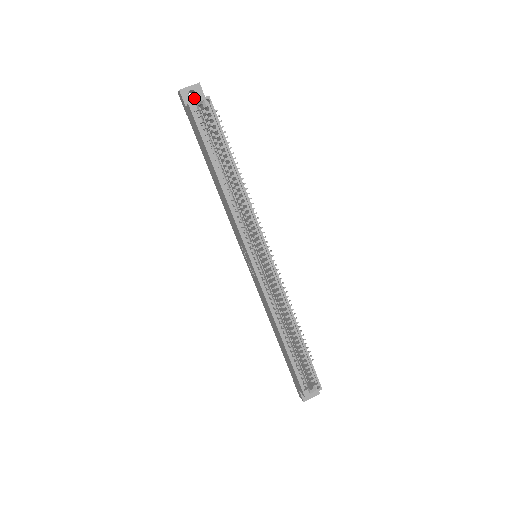
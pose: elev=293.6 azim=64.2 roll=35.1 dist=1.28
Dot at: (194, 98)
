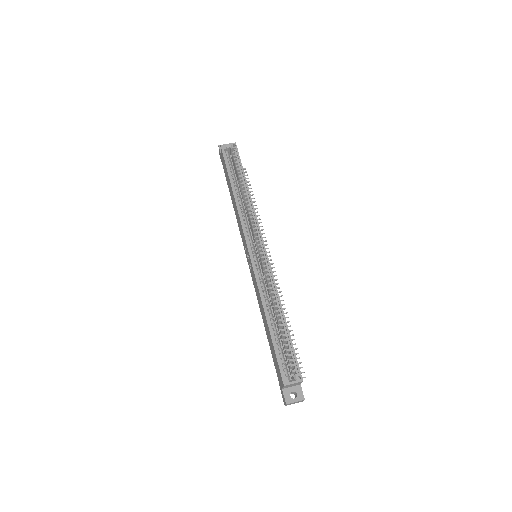
Dot at: occluded
